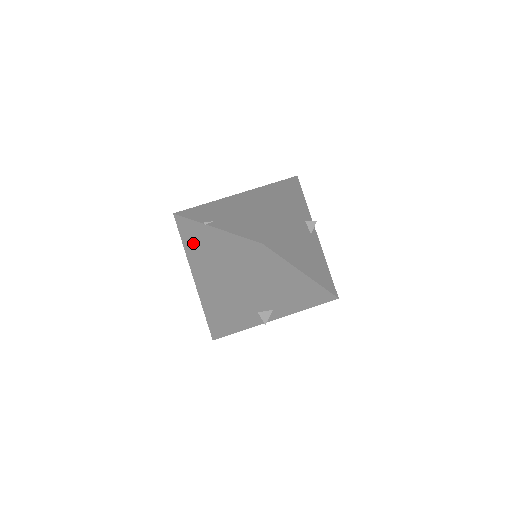
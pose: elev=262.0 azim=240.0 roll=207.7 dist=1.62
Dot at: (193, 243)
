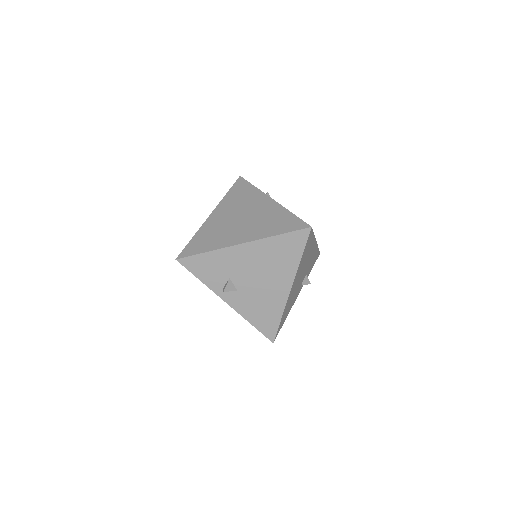
Dot at: (239, 198)
